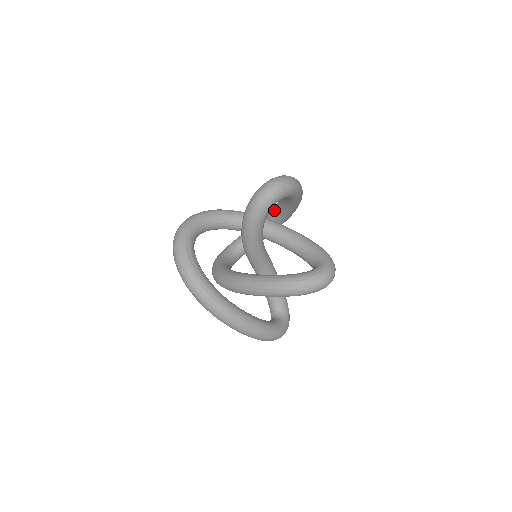
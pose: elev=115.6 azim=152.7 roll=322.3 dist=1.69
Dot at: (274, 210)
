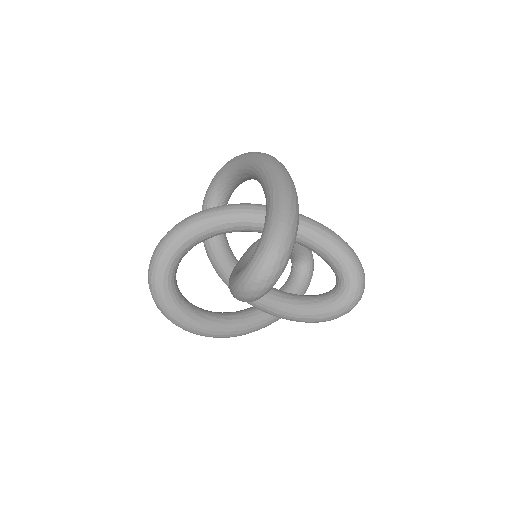
Dot at: (257, 180)
